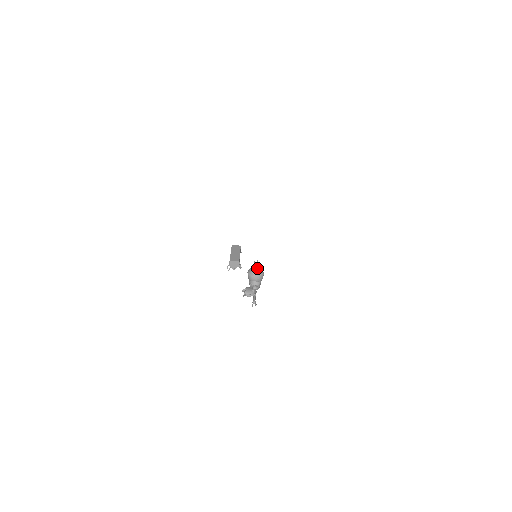
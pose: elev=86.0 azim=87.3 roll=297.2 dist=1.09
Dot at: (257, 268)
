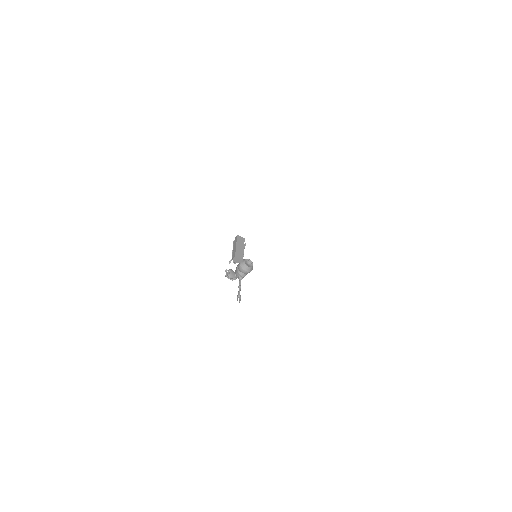
Dot at: (250, 262)
